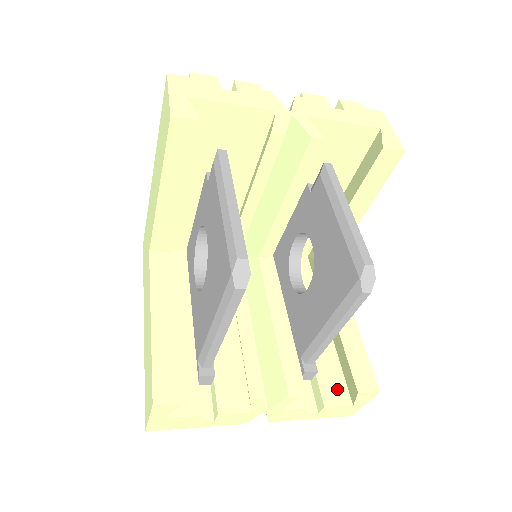
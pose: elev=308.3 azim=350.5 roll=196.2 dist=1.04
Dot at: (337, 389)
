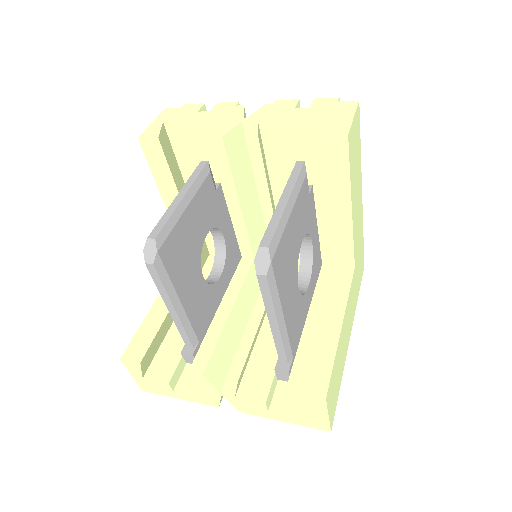
Dot at: occluded
